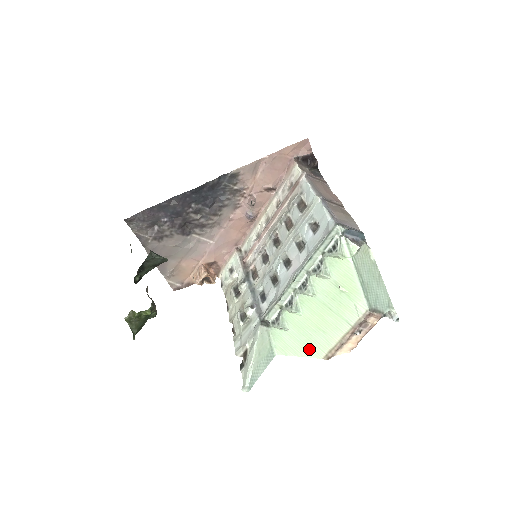
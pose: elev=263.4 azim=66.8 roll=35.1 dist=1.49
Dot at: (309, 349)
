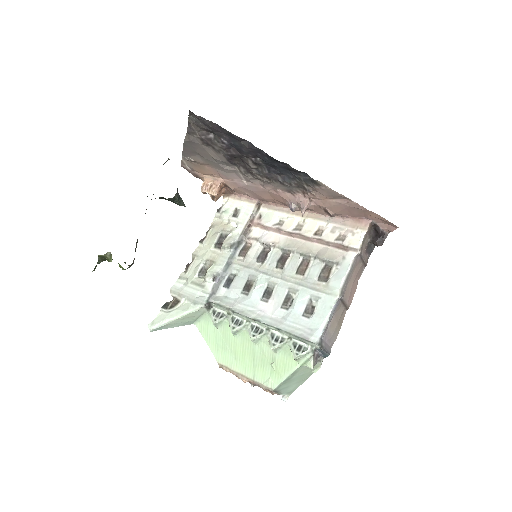
Dot at: (217, 350)
